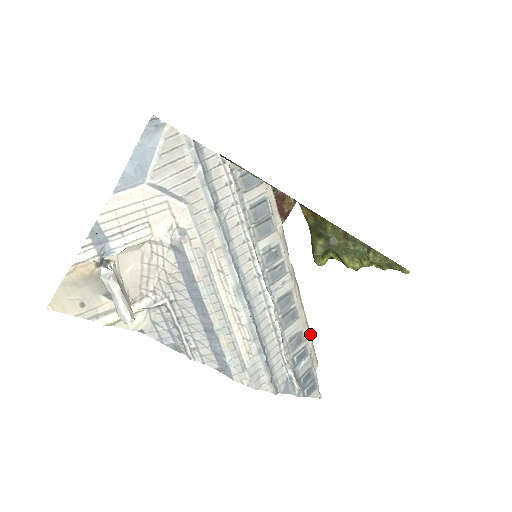
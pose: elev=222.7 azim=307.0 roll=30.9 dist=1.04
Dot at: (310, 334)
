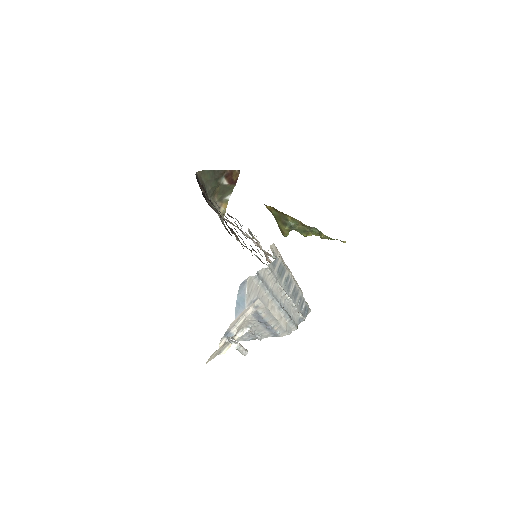
Dot at: occluded
